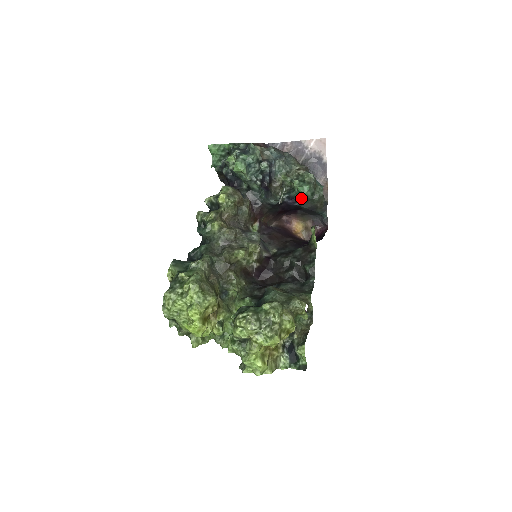
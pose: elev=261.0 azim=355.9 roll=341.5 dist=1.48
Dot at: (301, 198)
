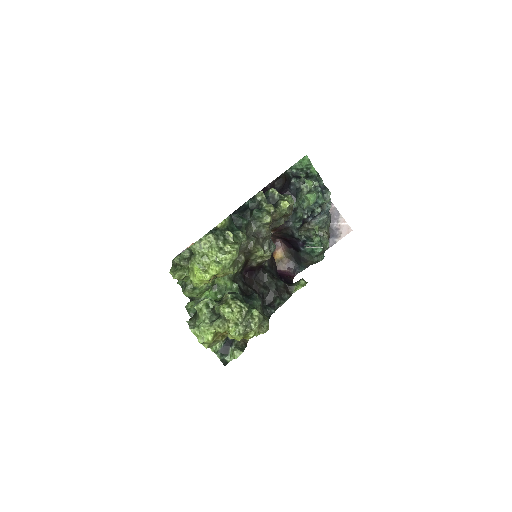
Dot at: (309, 249)
